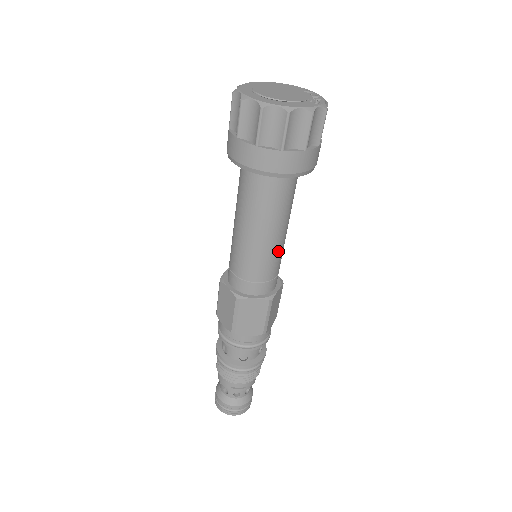
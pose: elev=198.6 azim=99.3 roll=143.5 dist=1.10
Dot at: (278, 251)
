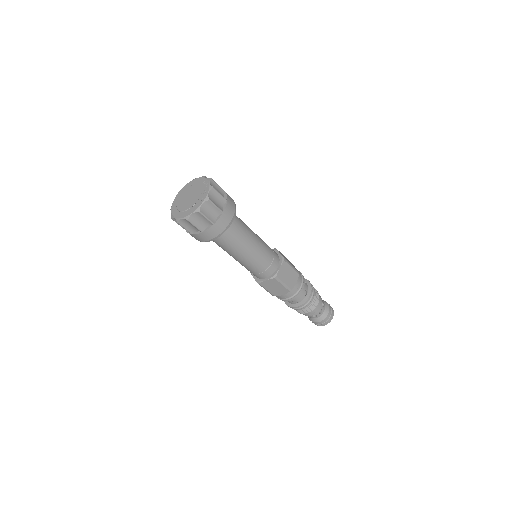
Dot at: (257, 256)
